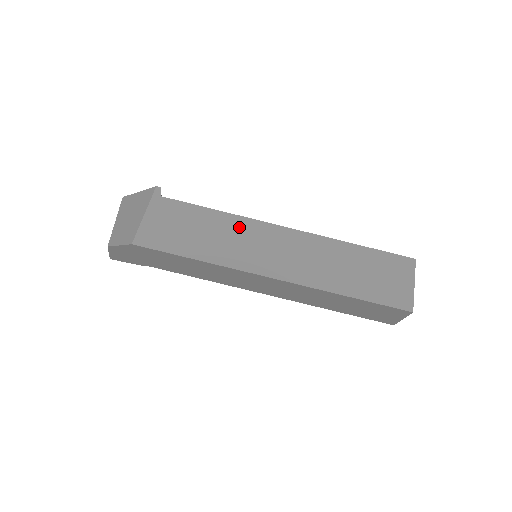
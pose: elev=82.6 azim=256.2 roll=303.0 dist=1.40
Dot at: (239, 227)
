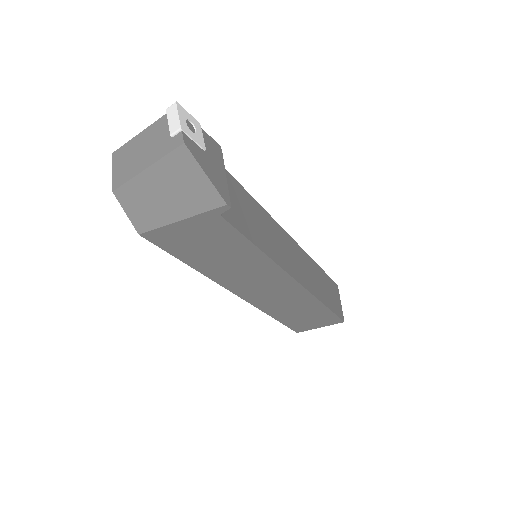
Dot at: (261, 267)
